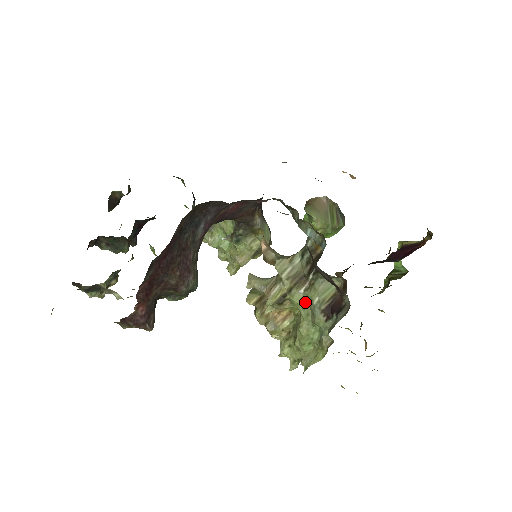
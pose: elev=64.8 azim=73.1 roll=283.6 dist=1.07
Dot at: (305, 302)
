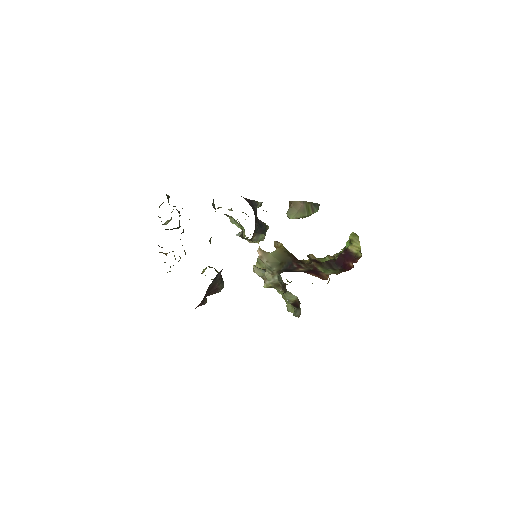
Dot at: occluded
